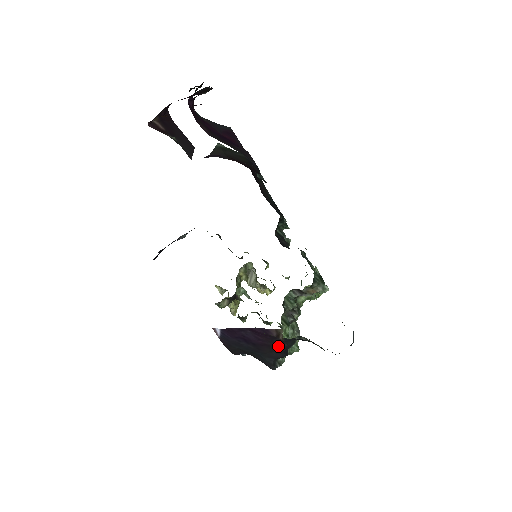
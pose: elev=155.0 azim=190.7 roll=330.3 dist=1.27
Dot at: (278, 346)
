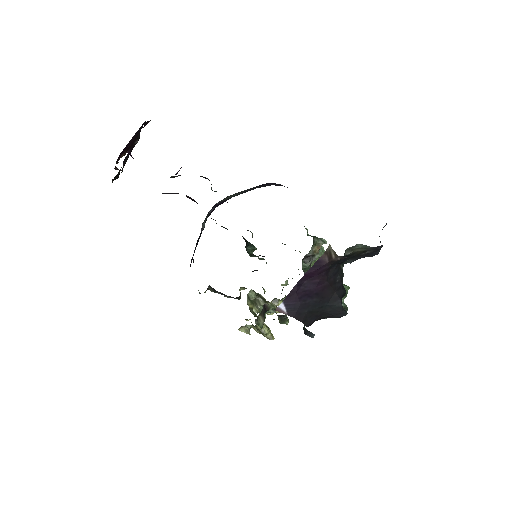
Dot at: (334, 282)
